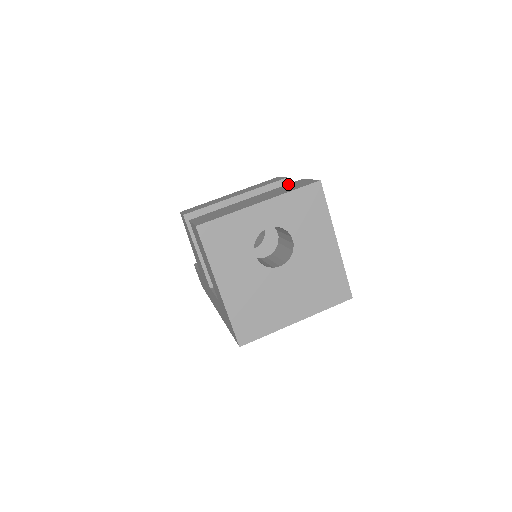
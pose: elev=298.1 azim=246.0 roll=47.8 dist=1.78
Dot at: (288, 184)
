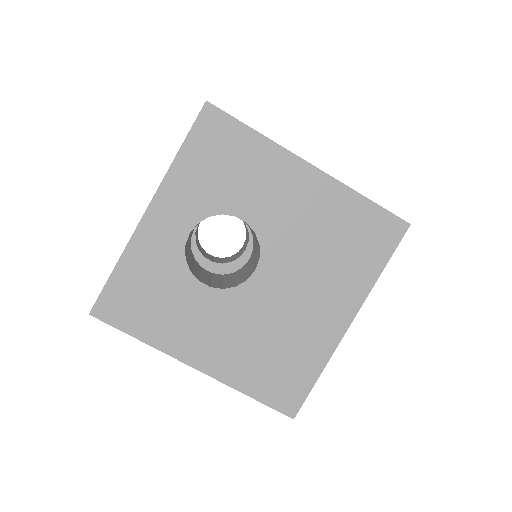
Dot at: occluded
